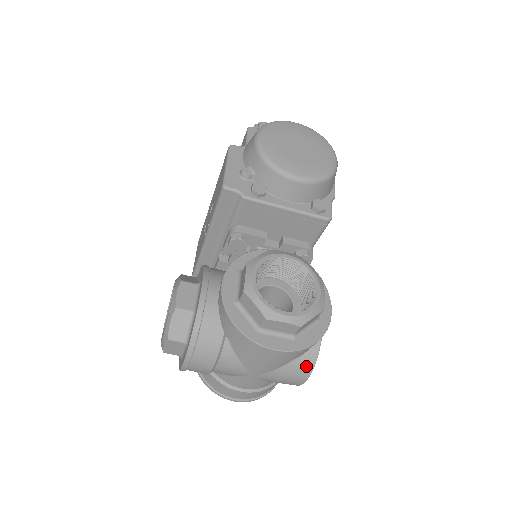
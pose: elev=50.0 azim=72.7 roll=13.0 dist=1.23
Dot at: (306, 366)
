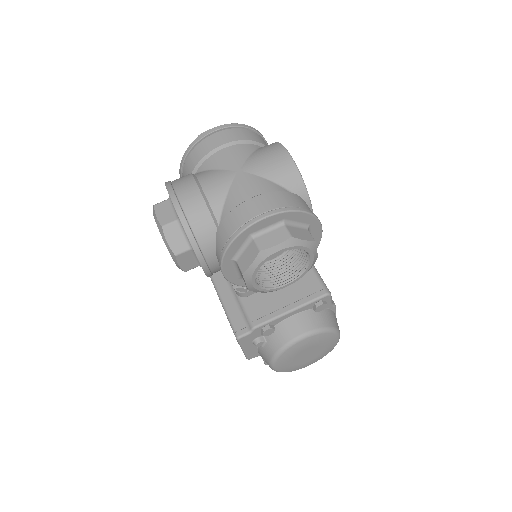
Dot at: (271, 145)
